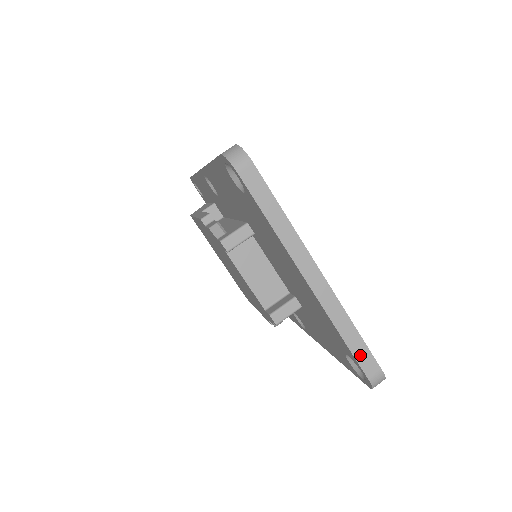
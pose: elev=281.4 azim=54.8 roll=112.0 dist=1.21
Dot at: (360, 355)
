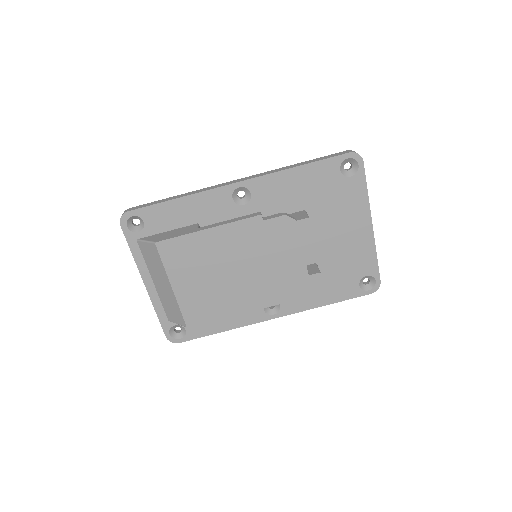
Dot at: (378, 268)
